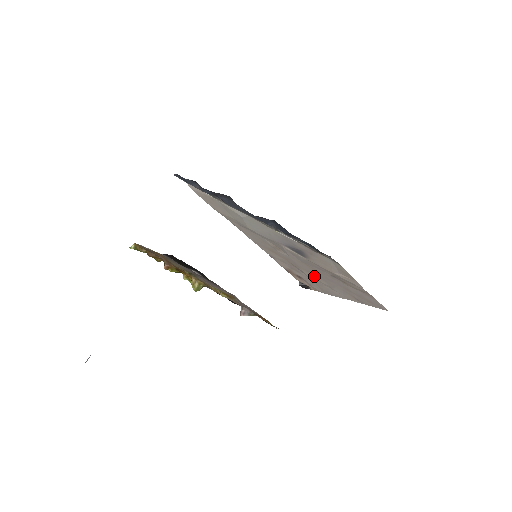
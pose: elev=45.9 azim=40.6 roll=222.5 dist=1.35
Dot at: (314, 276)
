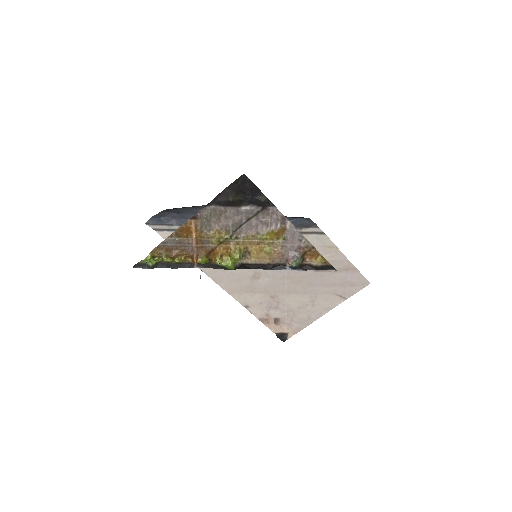
Dot at: (295, 296)
